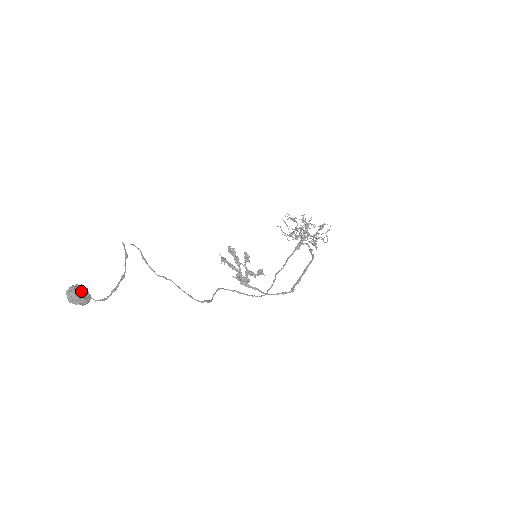
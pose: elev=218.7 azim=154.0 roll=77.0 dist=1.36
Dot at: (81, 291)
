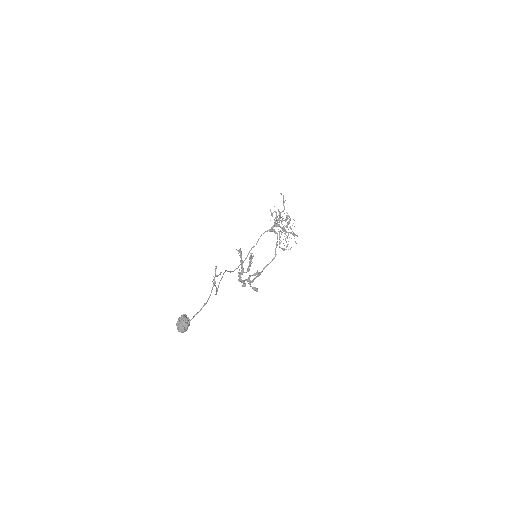
Dot at: occluded
